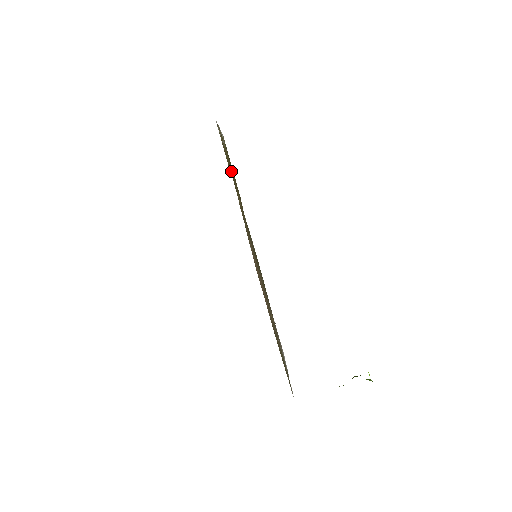
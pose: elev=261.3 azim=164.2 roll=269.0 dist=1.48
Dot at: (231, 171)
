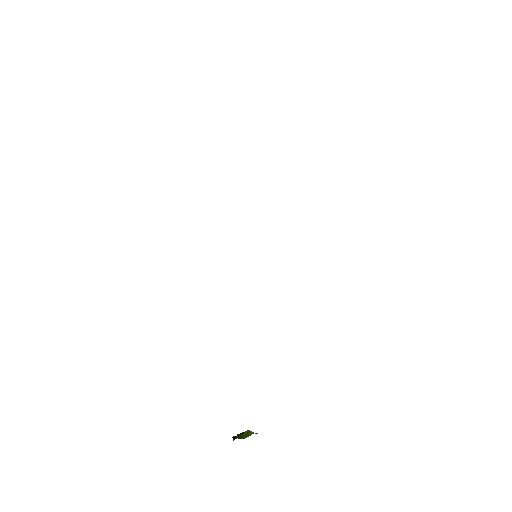
Dot at: occluded
